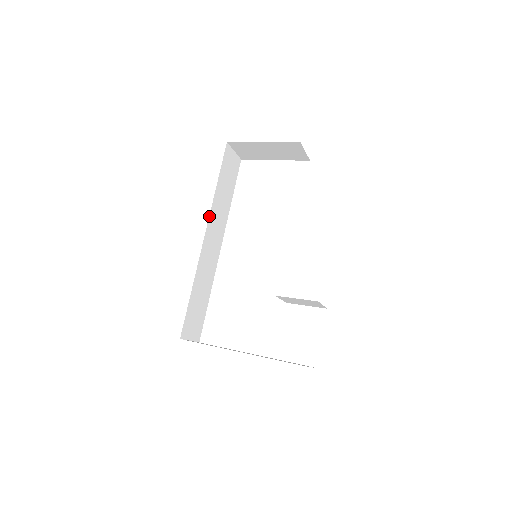
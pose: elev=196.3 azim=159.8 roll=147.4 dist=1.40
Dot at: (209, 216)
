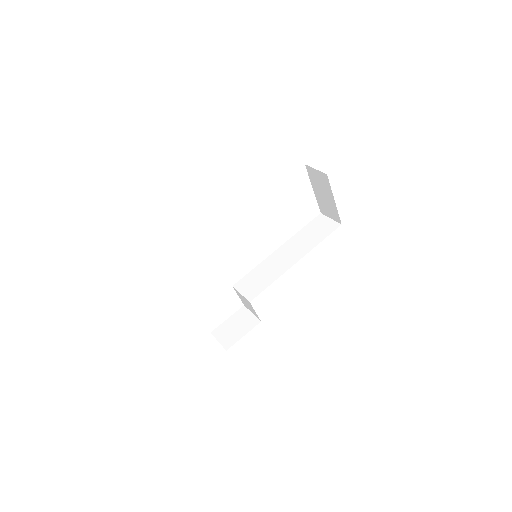
Dot at: occluded
